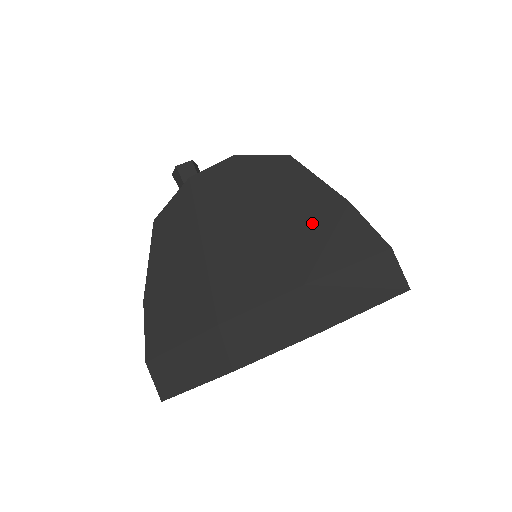
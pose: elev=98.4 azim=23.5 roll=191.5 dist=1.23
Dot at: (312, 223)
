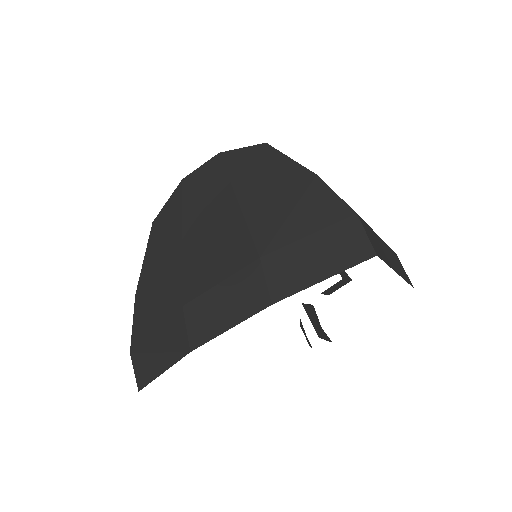
Dot at: (277, 199)
